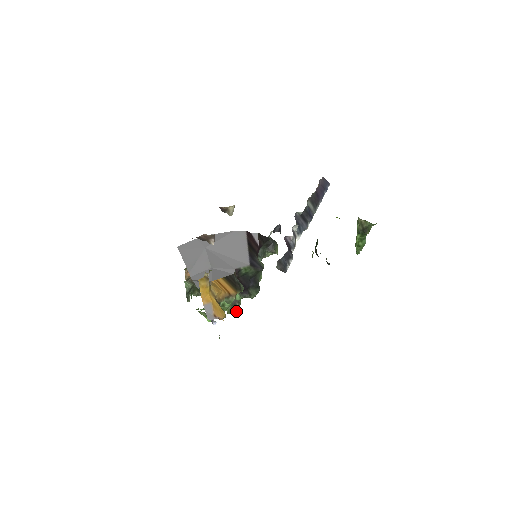
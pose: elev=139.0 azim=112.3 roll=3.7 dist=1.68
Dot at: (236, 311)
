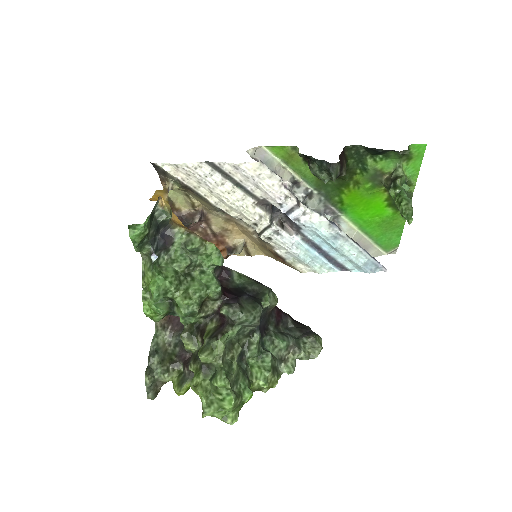
Dot at: (220, 376)
